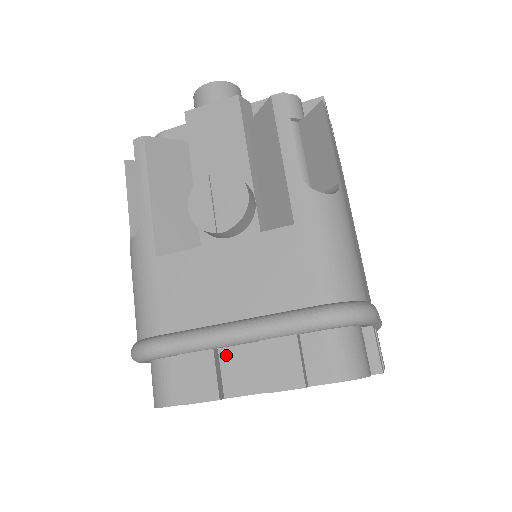
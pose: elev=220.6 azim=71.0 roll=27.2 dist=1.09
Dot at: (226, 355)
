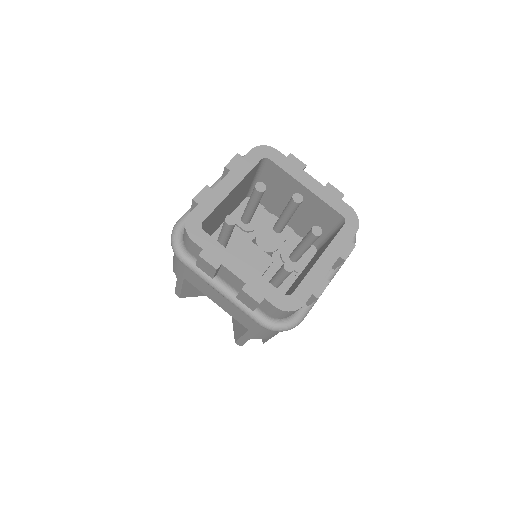
Dot at: occluded
